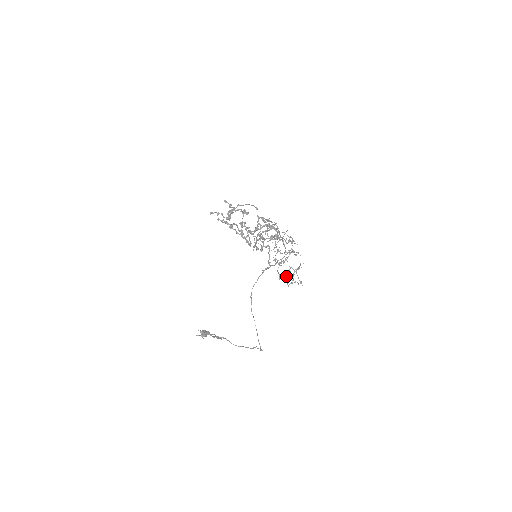
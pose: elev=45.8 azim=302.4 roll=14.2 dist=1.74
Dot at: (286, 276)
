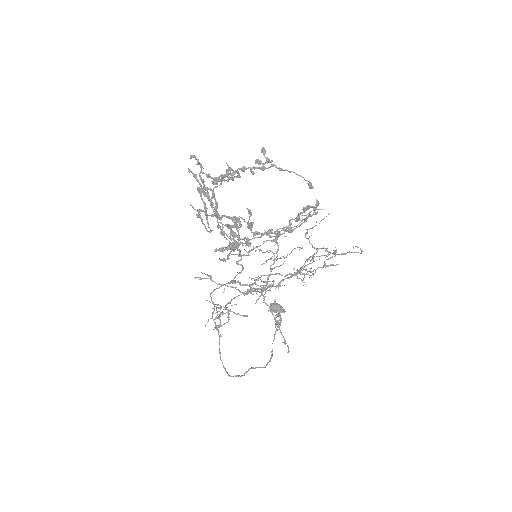
Dot at: occluded
